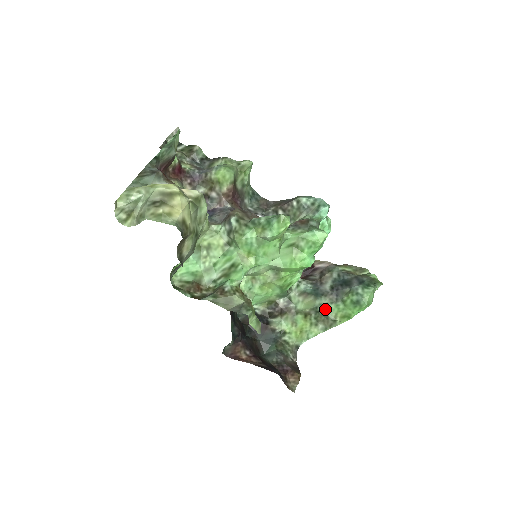
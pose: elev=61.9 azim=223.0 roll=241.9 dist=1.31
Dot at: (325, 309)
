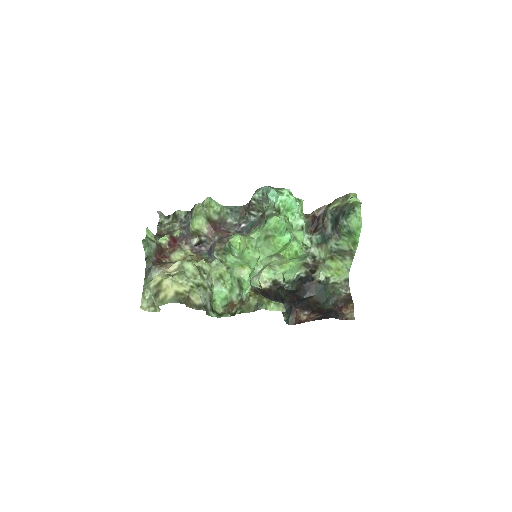
Dot at: (338, 247)
